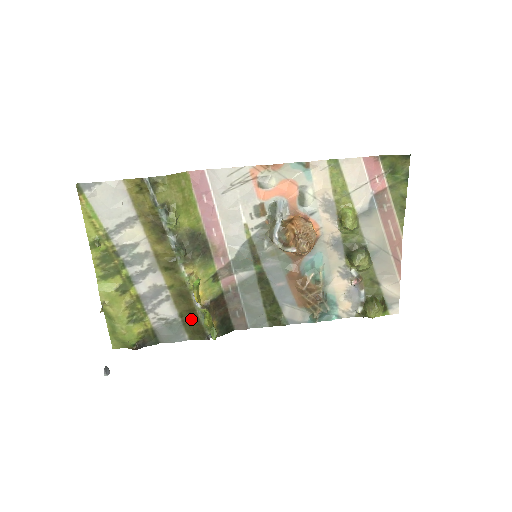
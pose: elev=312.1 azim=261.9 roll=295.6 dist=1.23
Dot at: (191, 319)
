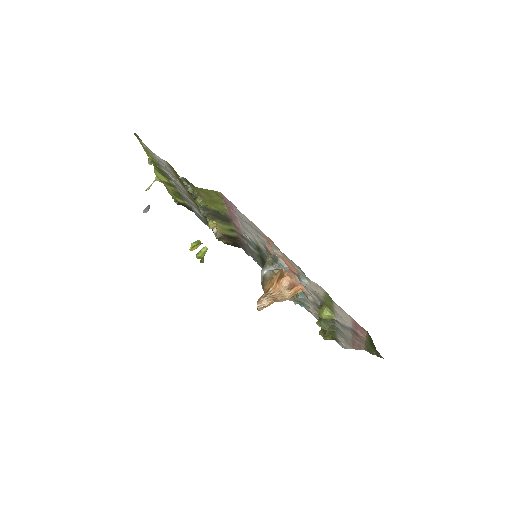
Dot at: occluded
